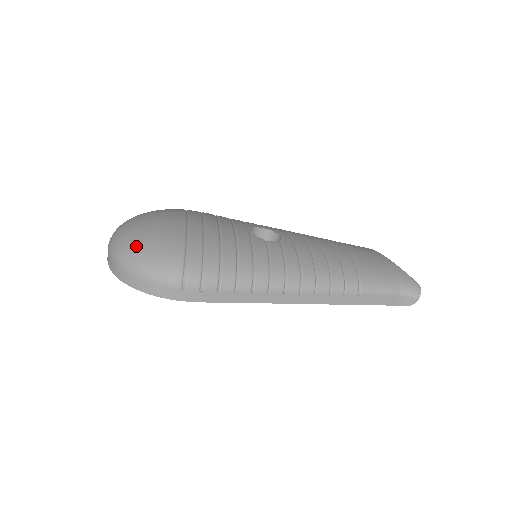
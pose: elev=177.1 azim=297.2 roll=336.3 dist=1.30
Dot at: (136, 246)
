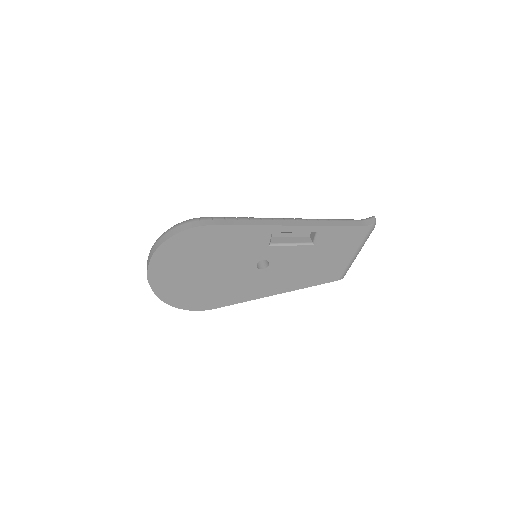
Dot at: occluded
